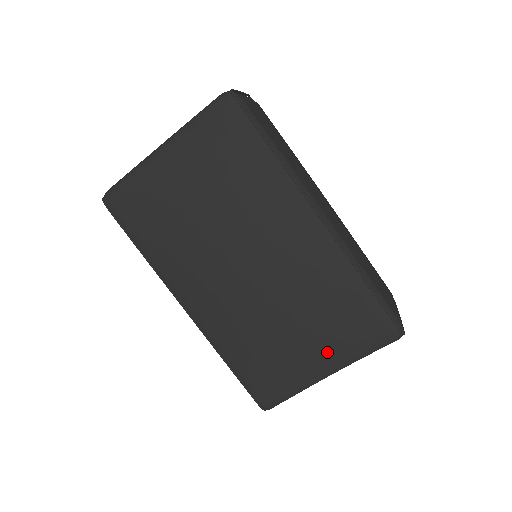
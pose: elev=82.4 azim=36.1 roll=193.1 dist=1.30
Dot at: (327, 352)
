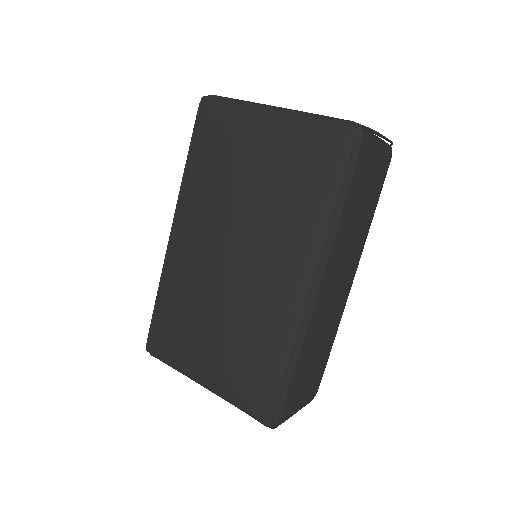
Dot at: (216, 372)
